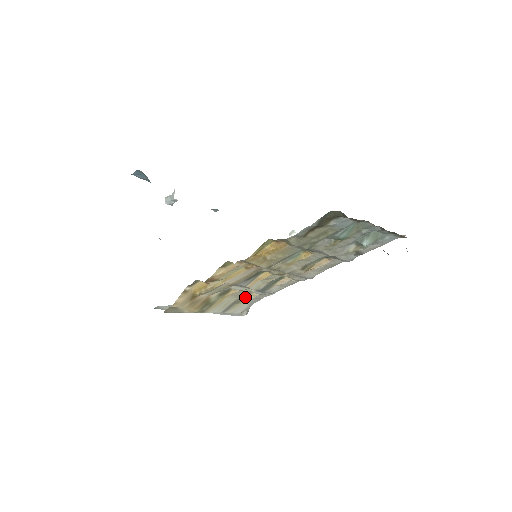
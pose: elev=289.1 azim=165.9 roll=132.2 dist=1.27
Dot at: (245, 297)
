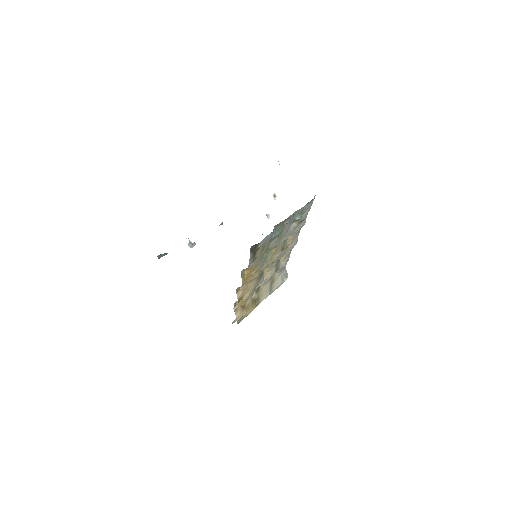
Dot at: (274, 277)
